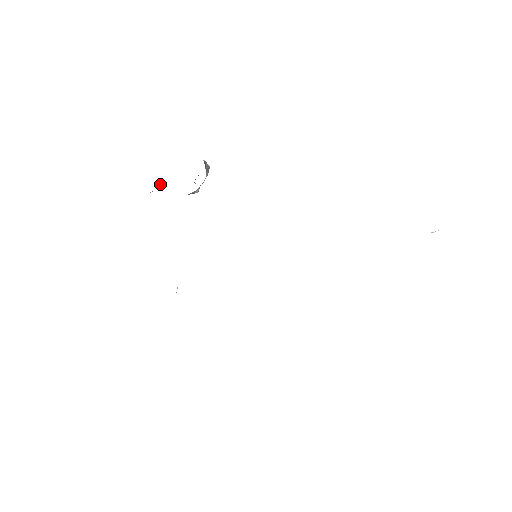
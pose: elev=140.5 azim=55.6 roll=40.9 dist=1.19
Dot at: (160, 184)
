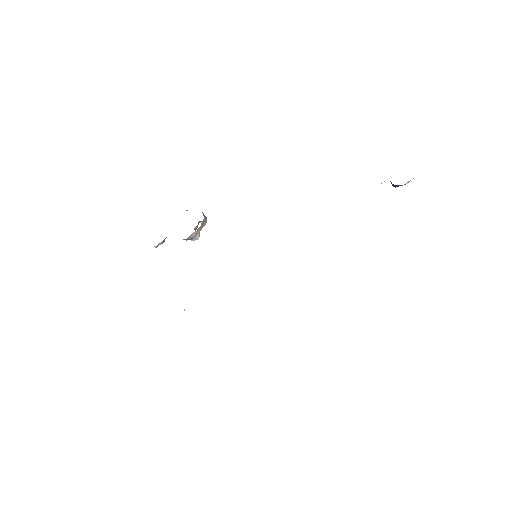
Dot at: occluded
